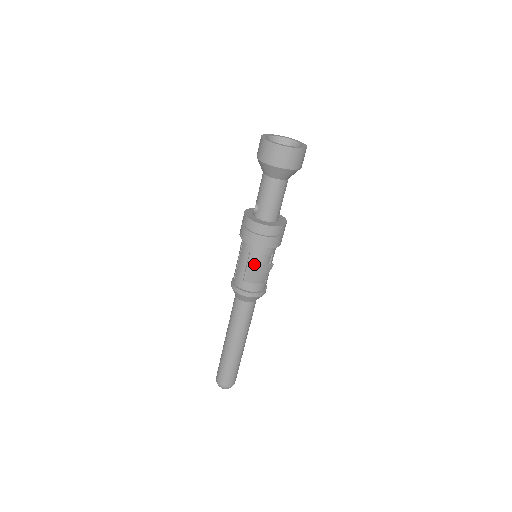
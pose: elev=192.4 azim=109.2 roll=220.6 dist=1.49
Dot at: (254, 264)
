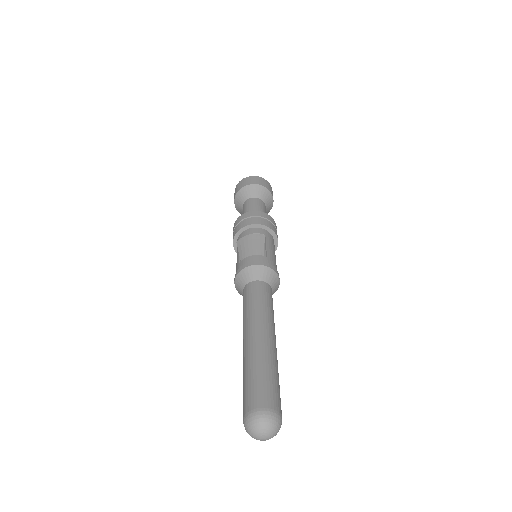
Dot at: (241, 238)
